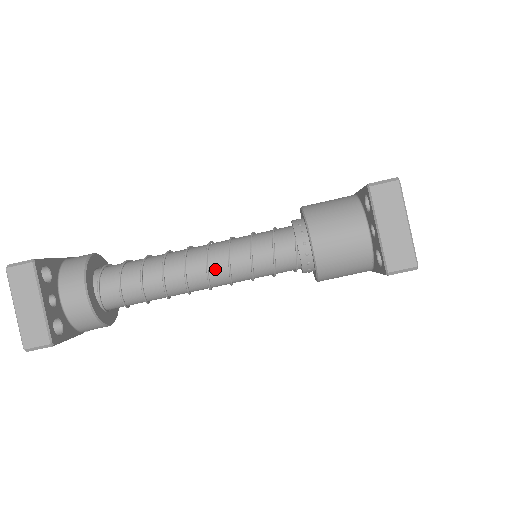
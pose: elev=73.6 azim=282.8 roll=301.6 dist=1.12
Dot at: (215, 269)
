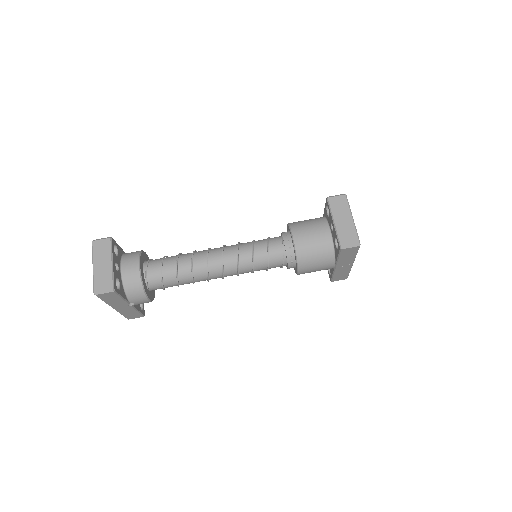
Dot at: (228, 258)
